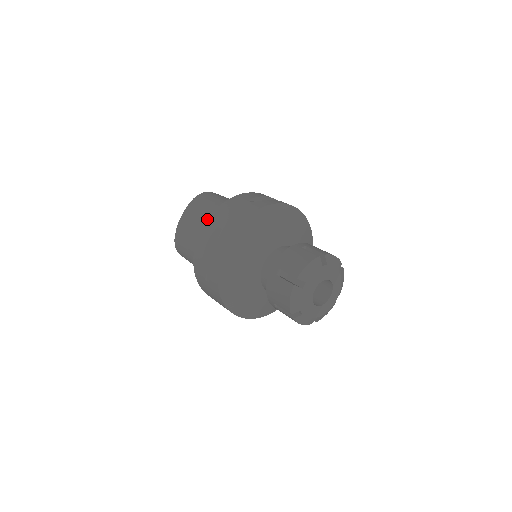
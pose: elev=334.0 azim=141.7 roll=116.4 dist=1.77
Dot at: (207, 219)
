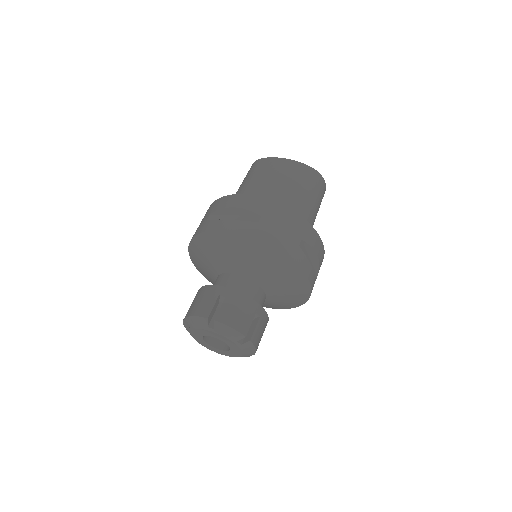
Dot at: (271, 200)
